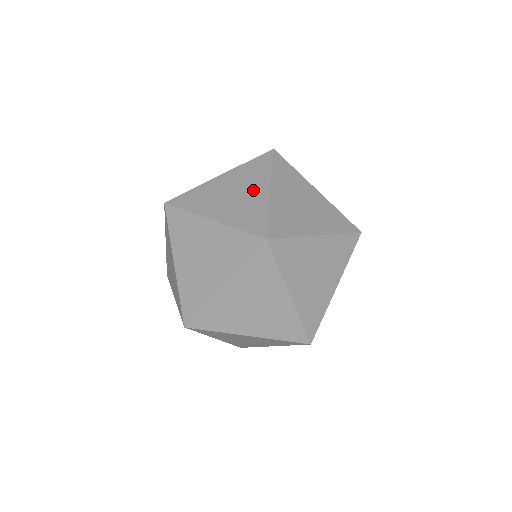
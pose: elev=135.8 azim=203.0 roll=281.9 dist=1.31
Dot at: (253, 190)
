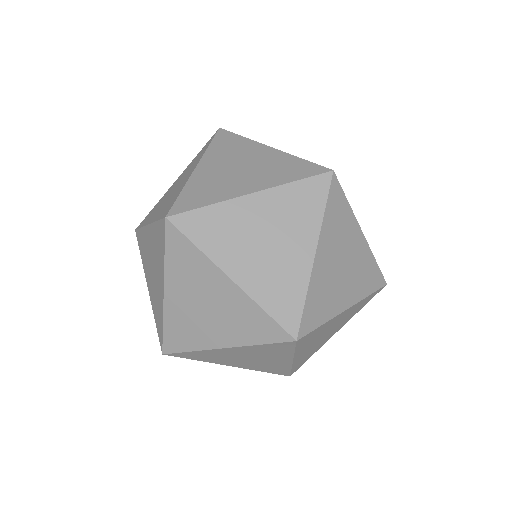
Dot at: (216, 291)
